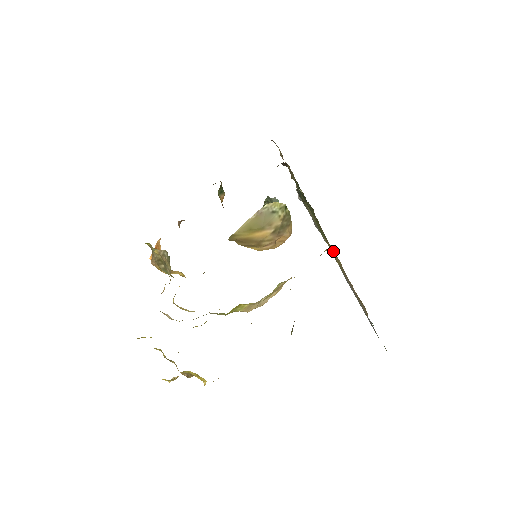
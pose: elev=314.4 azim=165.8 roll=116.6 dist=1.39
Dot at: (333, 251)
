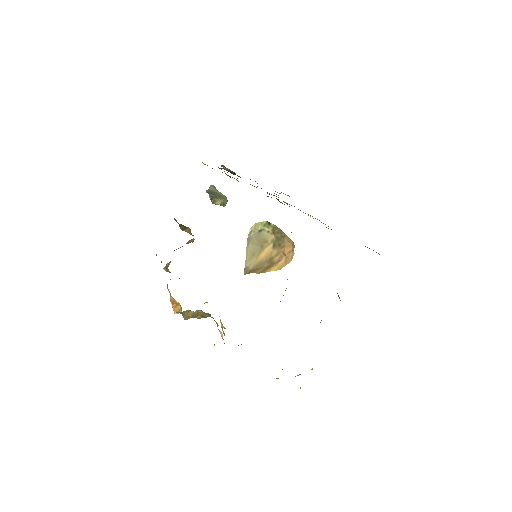
Dot at: occluded
